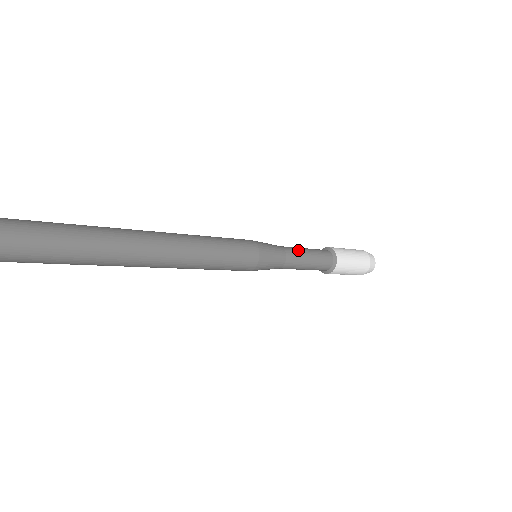
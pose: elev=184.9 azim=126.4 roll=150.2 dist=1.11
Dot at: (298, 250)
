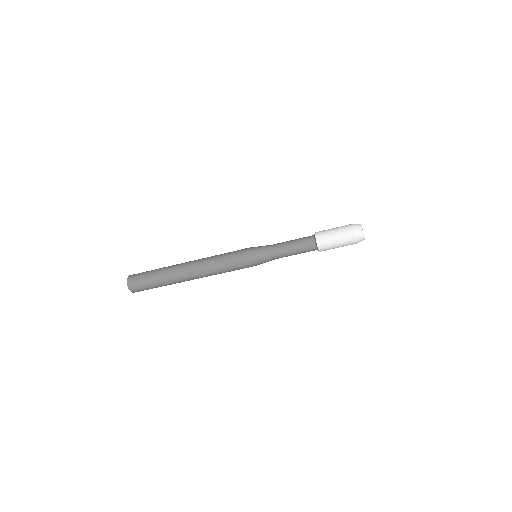
Dot at: (283, 243)
